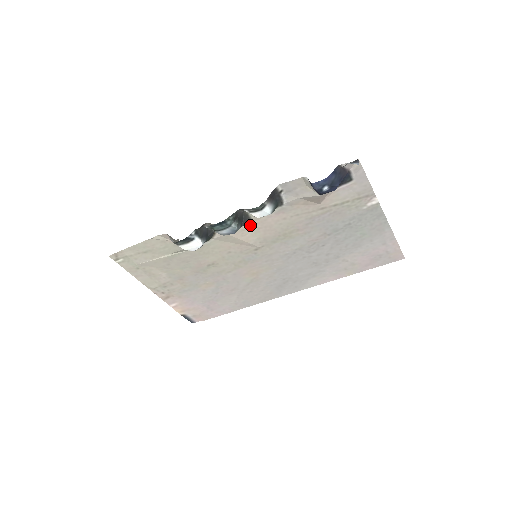
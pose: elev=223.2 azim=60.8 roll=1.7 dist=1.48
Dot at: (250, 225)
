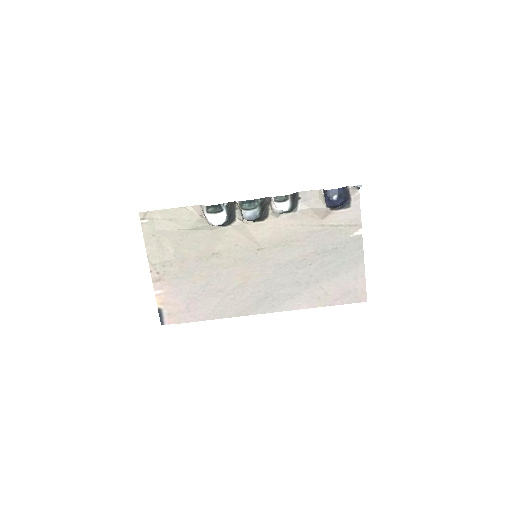
Dot at: (265, 222)
